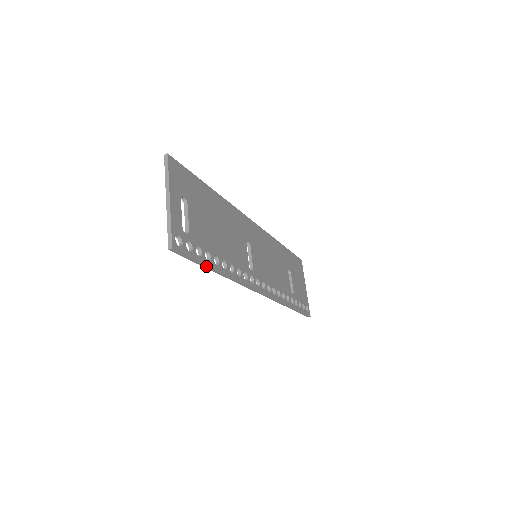
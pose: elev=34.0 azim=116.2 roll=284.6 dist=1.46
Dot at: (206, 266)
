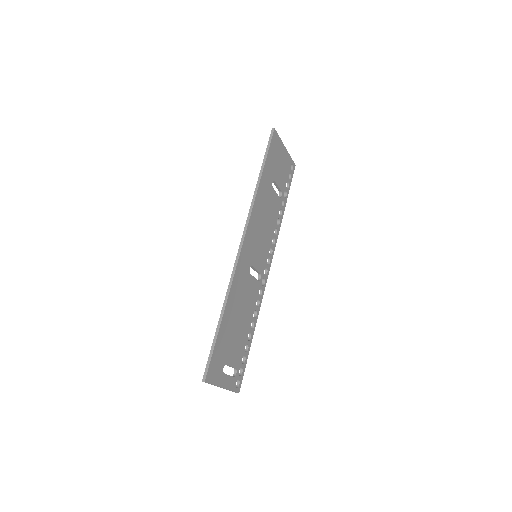
Dot at: (248, 352)
